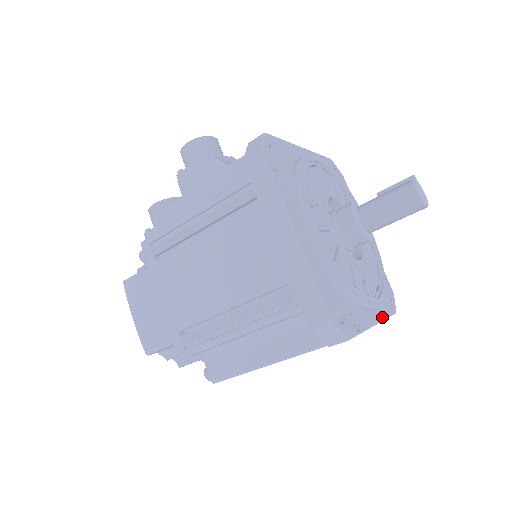
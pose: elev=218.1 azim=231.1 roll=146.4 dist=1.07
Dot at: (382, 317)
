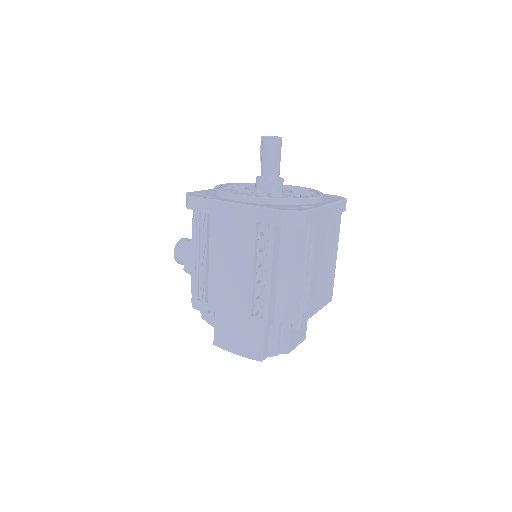
Dot at: (332, 202)
